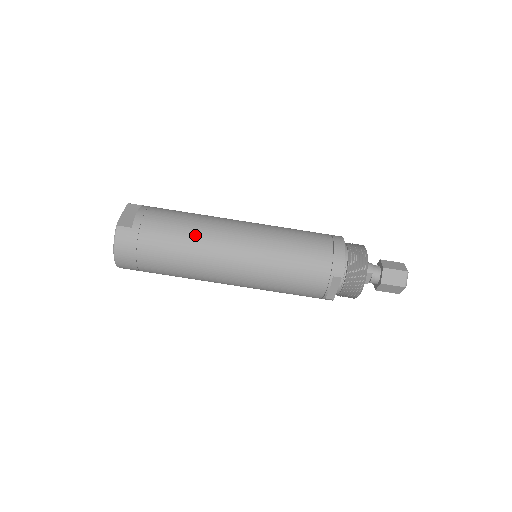
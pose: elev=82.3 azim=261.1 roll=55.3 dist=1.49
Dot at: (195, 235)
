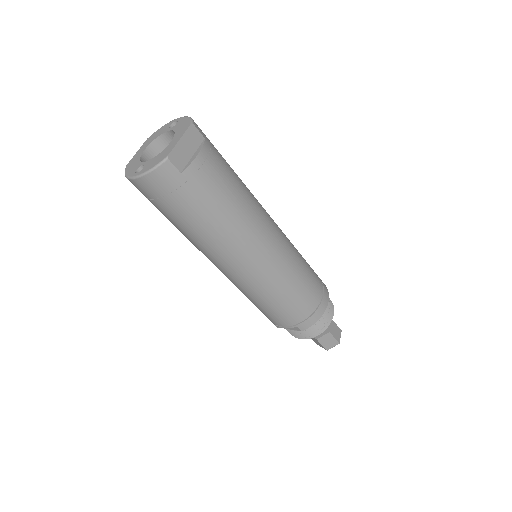
Dot at: (232, 225)
